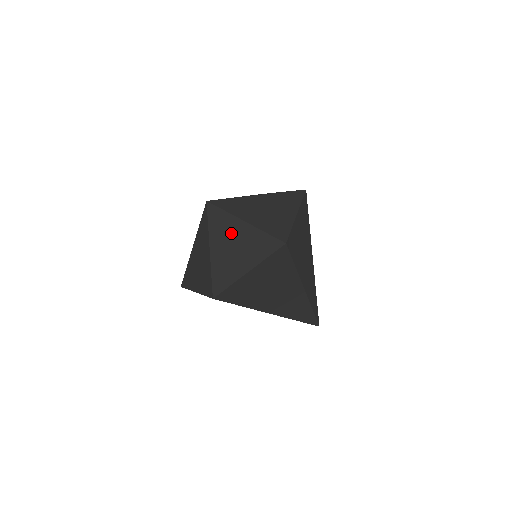
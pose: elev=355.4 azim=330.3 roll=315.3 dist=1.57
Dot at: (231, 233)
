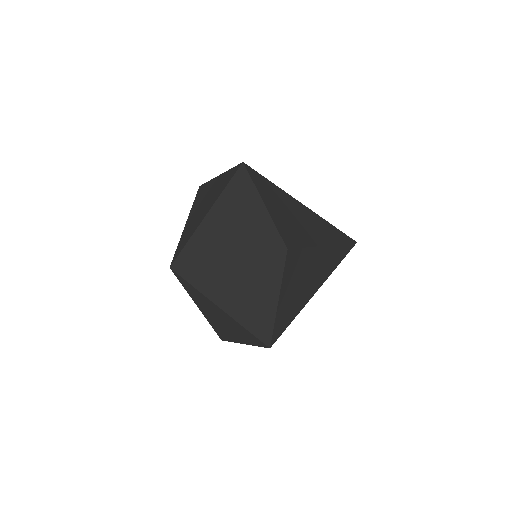
Dot at: (225, 280)
